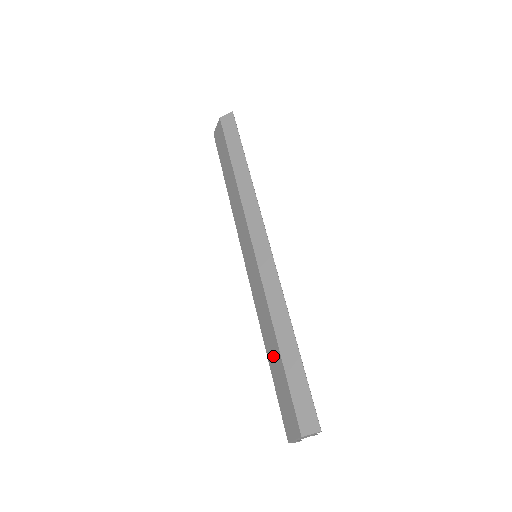
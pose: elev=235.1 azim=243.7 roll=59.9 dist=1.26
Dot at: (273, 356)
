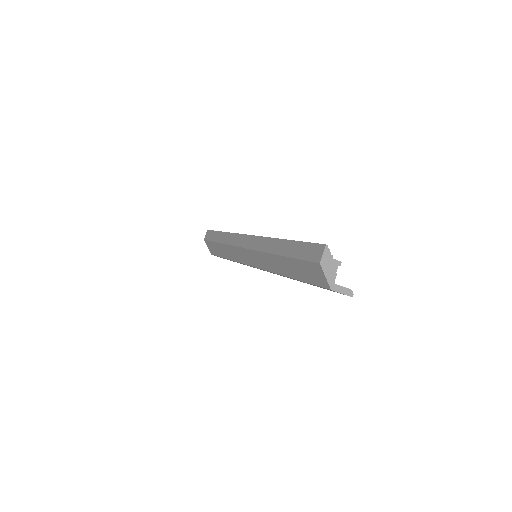
Dot at: (287, 268)
